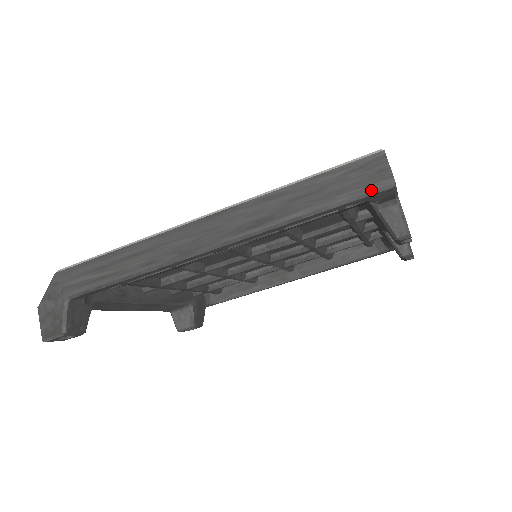
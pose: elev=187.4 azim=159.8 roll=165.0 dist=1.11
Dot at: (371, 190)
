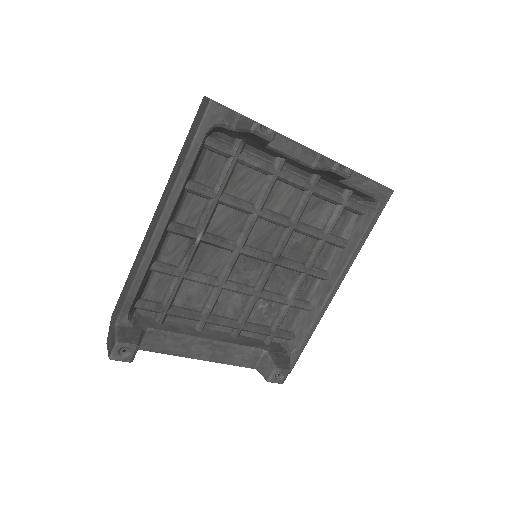
Dot at: (204, 114)
